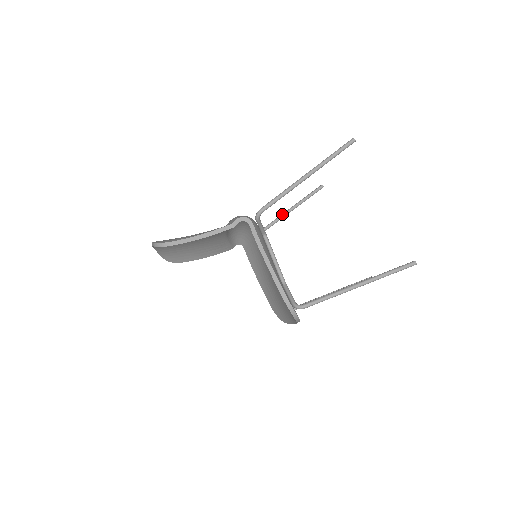
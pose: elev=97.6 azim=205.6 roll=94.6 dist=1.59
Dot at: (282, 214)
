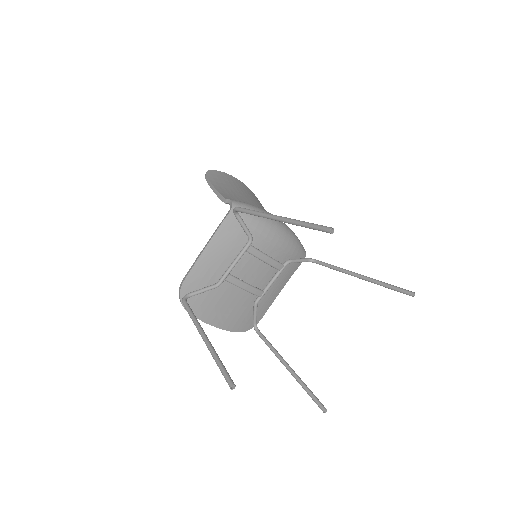
Dot at: occluded
